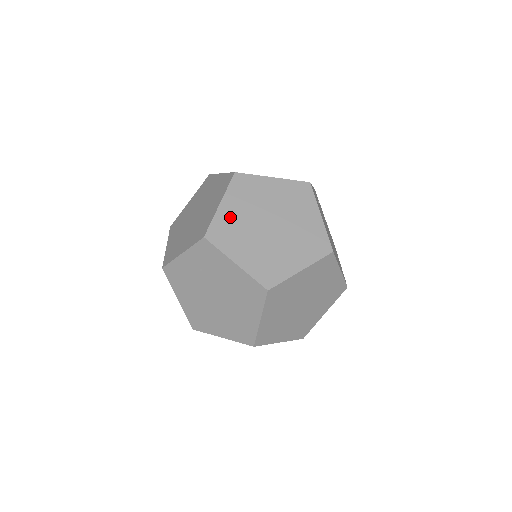
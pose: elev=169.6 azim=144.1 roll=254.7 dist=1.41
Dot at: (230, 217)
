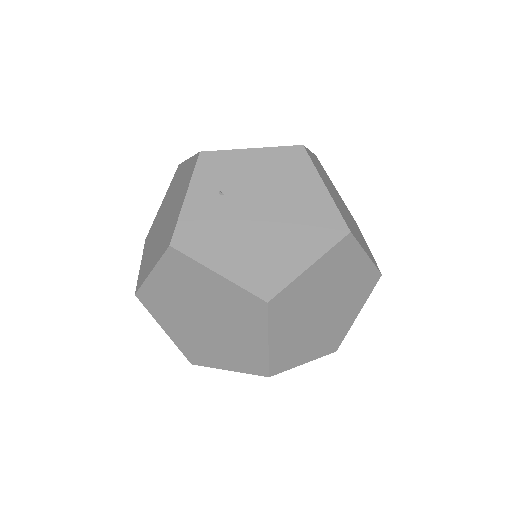
Dot at: occluded
